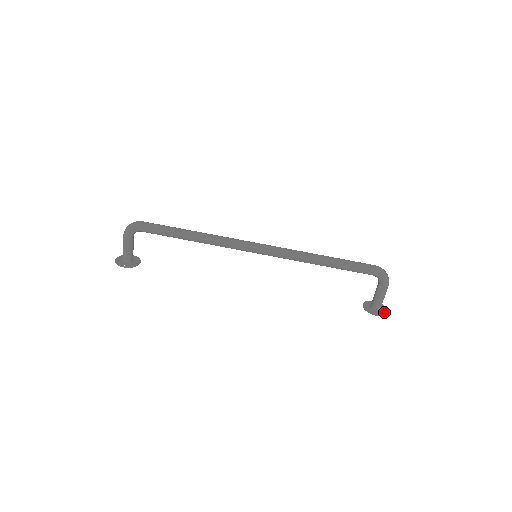
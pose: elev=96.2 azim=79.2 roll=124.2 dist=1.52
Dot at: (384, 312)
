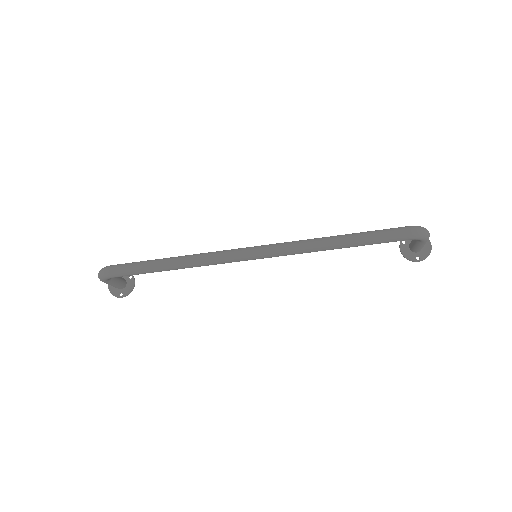
Dot at: (427, 251)
